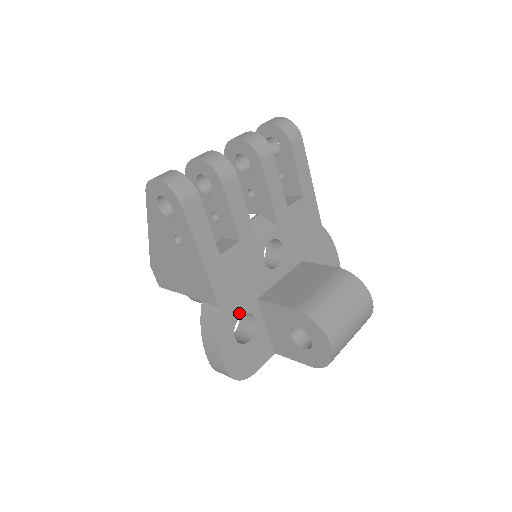
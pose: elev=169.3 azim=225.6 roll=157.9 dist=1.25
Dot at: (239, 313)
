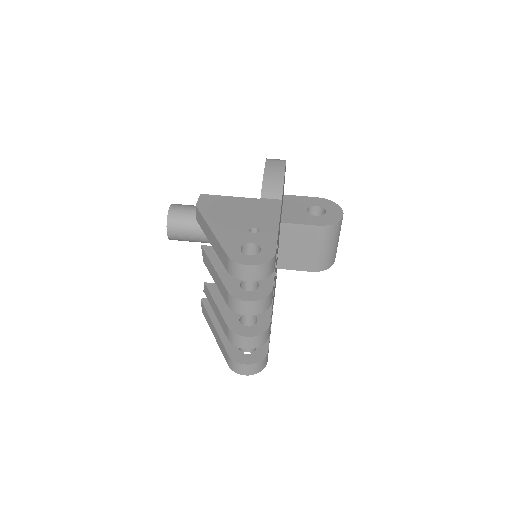
Dot at: (275, 284)
